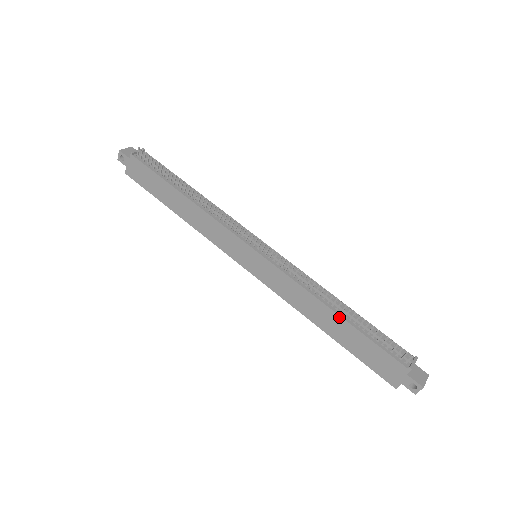
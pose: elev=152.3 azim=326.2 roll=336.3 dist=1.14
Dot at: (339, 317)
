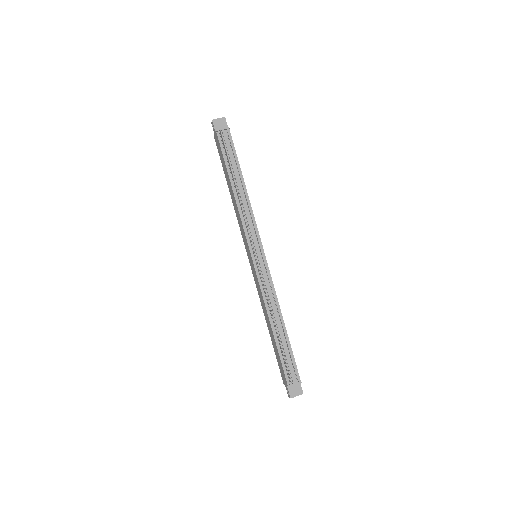
Dot at: (272, 331)
